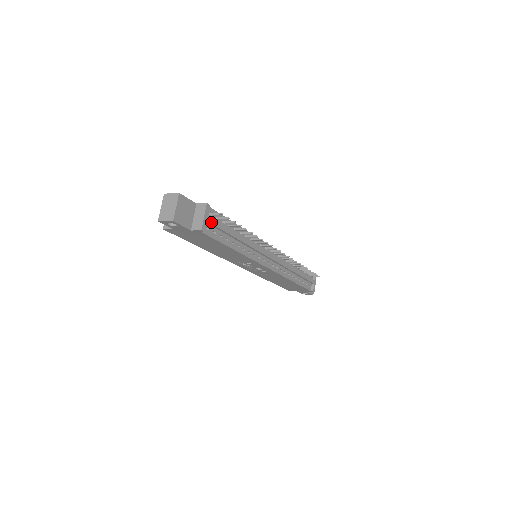
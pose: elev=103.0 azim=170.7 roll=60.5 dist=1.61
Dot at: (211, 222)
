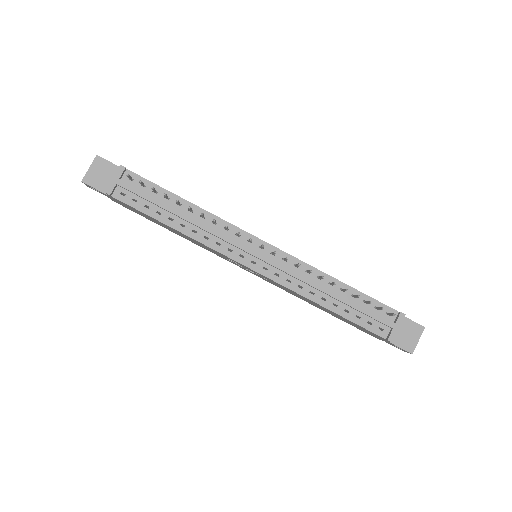
Dot at: (125, 186)
